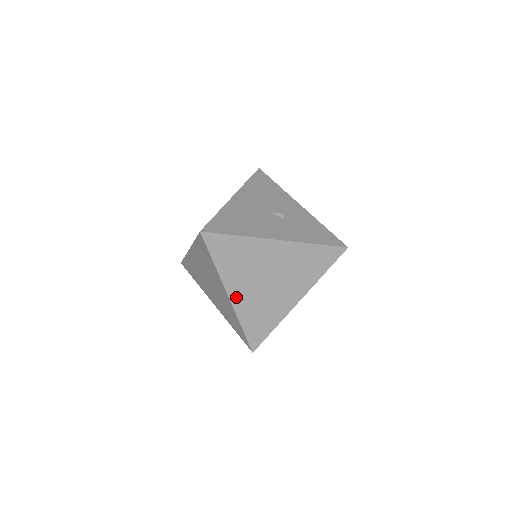
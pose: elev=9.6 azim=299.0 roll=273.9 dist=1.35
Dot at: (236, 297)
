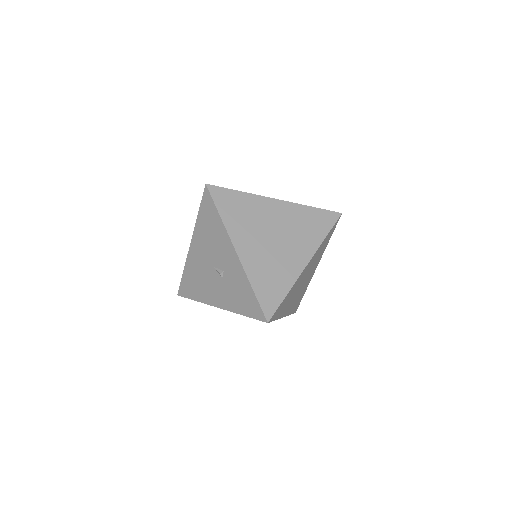
Dot at: occluded
